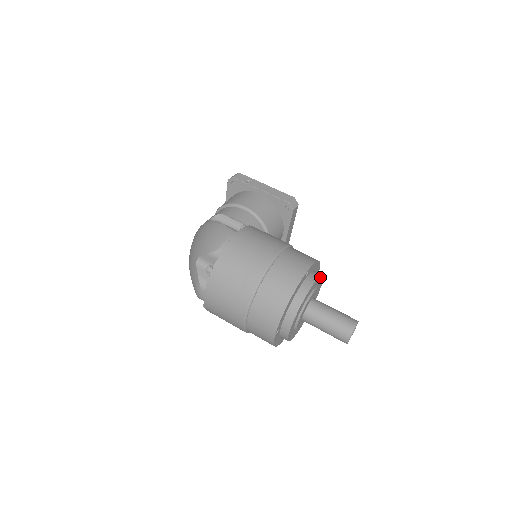
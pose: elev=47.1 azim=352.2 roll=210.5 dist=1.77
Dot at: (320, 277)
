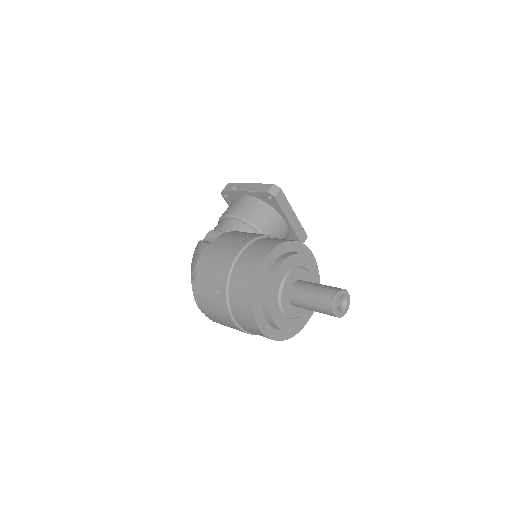
Dot at: (293, 257)
